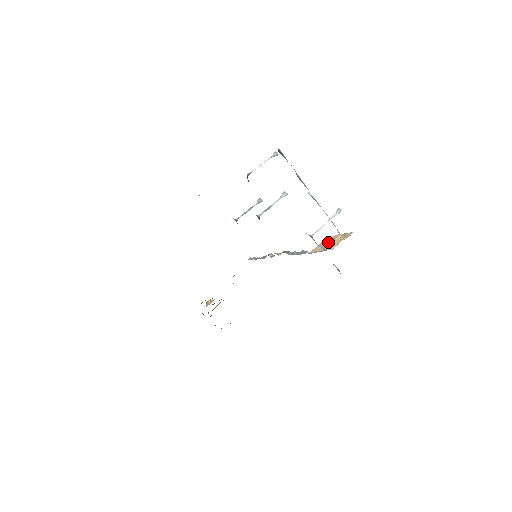
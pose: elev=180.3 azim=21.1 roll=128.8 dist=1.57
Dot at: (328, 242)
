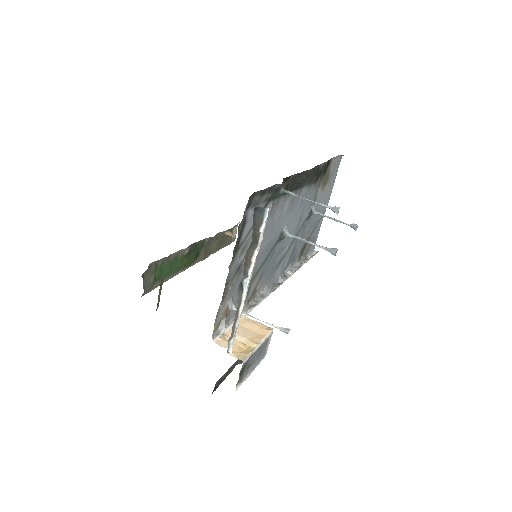
Dot at: (250, 333)
